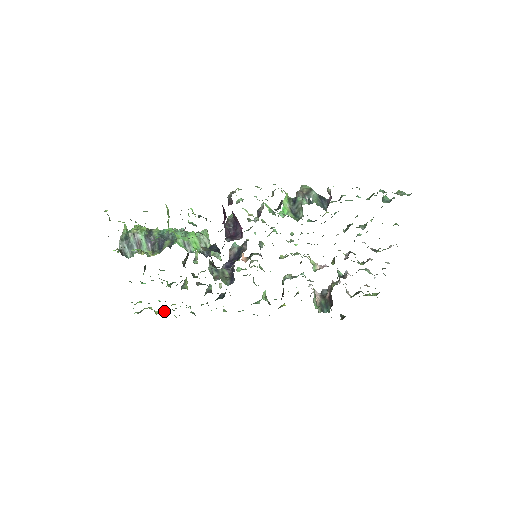
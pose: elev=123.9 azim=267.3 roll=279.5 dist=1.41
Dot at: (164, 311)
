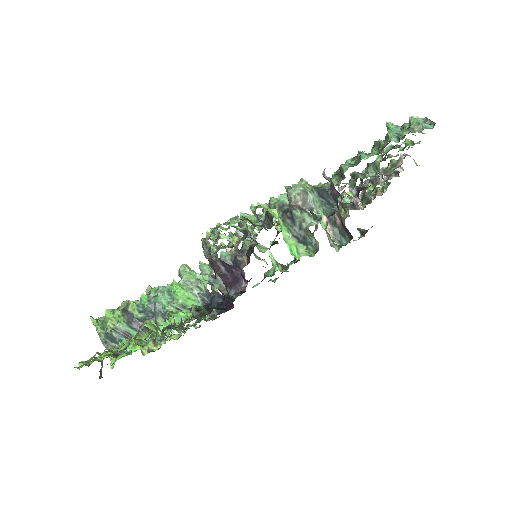
Dot at: occluded
